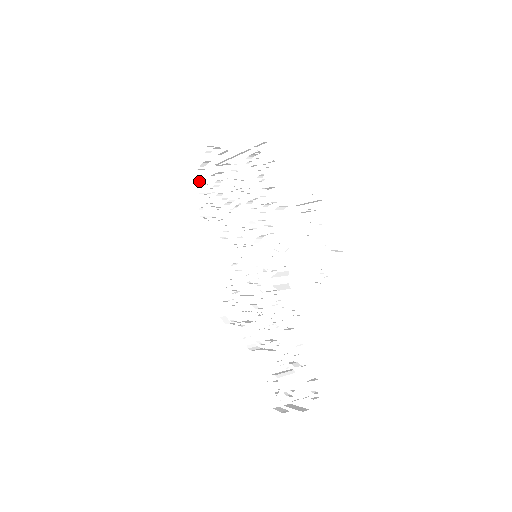
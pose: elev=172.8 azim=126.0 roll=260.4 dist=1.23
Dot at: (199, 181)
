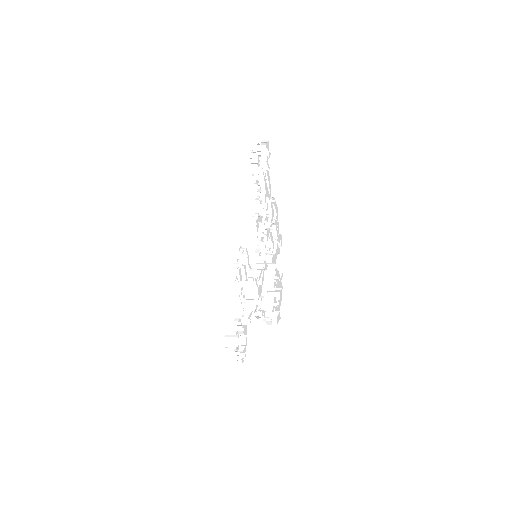
Dot at: (255, 154)
